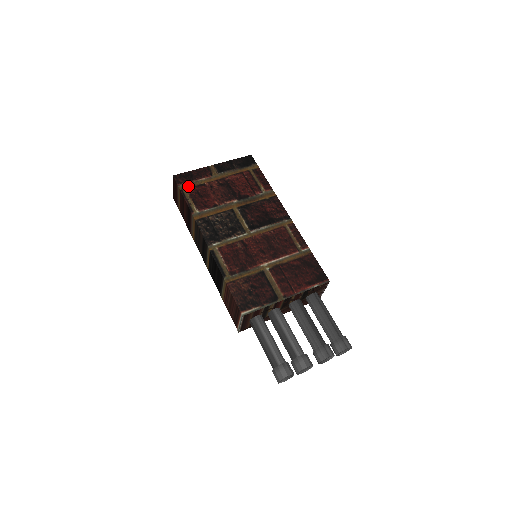
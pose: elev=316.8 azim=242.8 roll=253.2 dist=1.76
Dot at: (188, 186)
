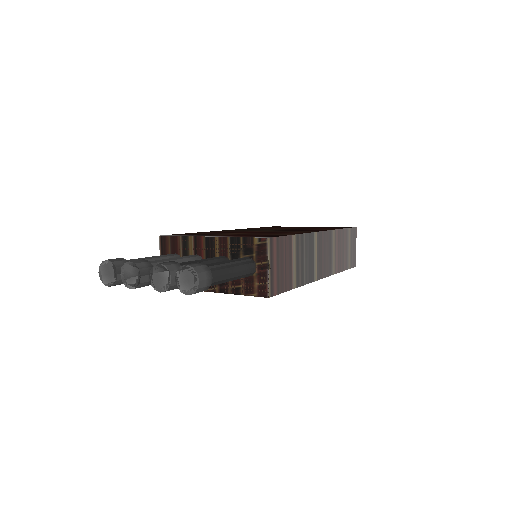
Dot at: occluded
